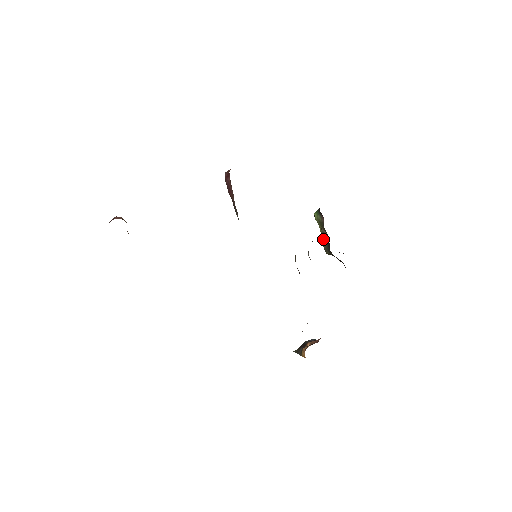
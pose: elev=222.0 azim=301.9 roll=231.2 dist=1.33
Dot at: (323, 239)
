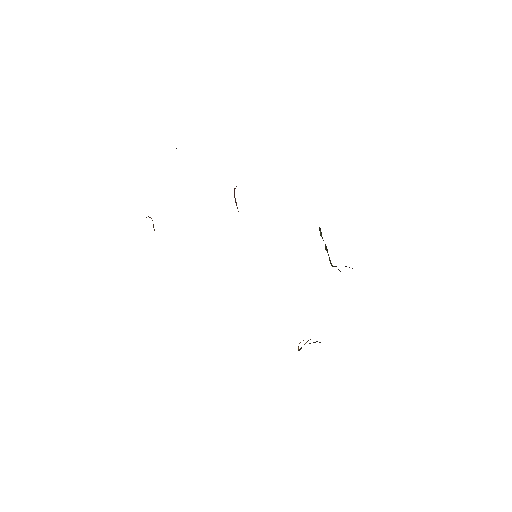
Dot at: occluded
